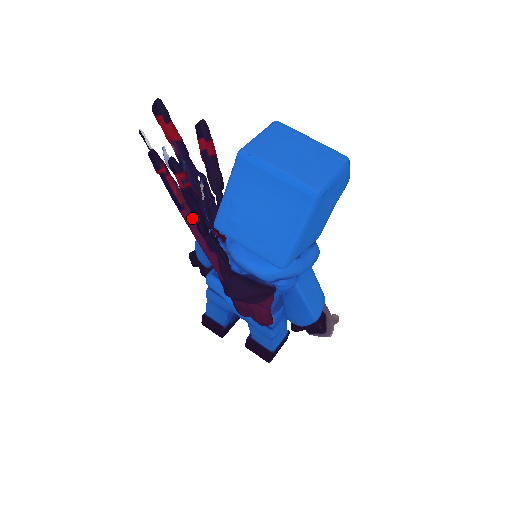
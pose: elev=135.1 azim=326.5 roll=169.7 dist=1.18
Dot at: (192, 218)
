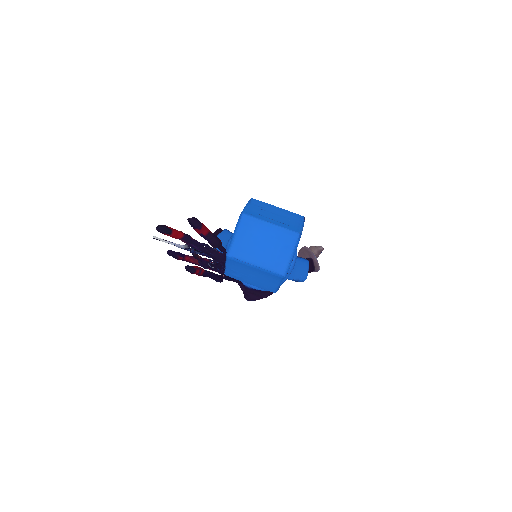
Dot at: occluded
